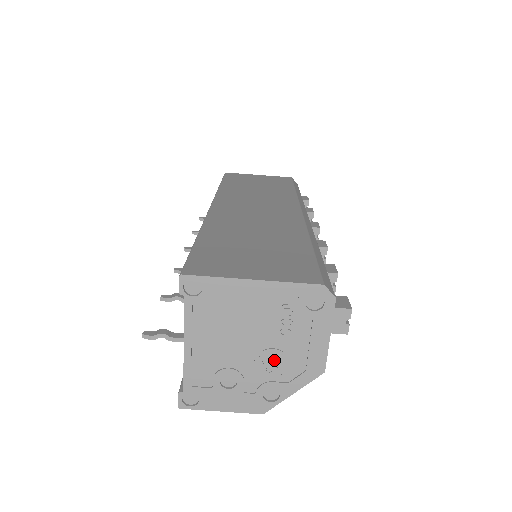
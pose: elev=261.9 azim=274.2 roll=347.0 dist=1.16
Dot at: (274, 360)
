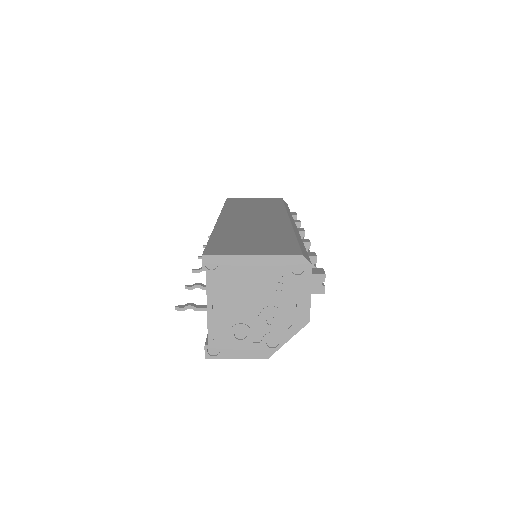
Dot at: (272, 315)
